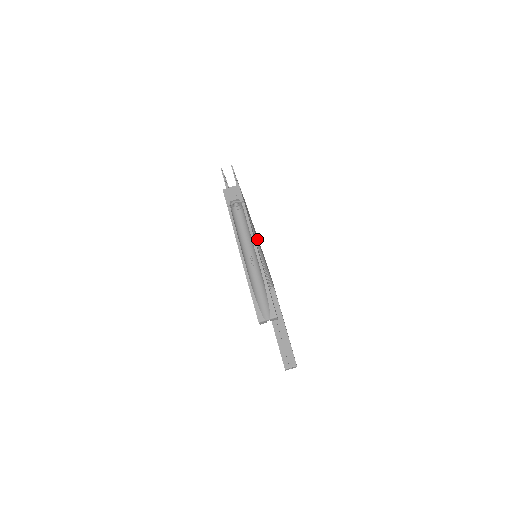
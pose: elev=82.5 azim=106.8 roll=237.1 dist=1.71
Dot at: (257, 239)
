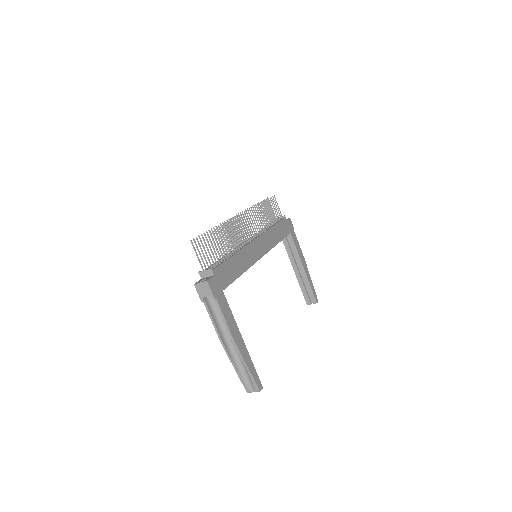
Dot at: (249, 263)
